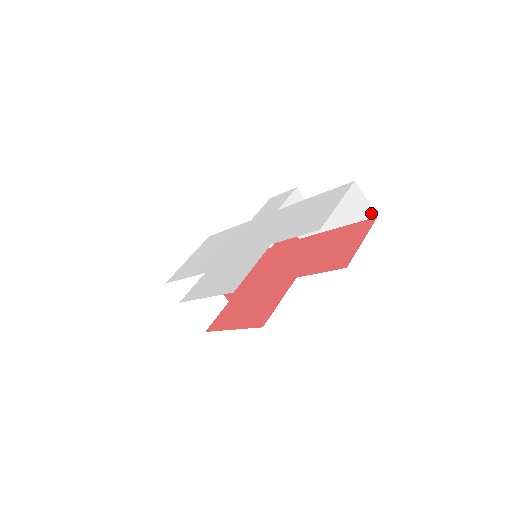
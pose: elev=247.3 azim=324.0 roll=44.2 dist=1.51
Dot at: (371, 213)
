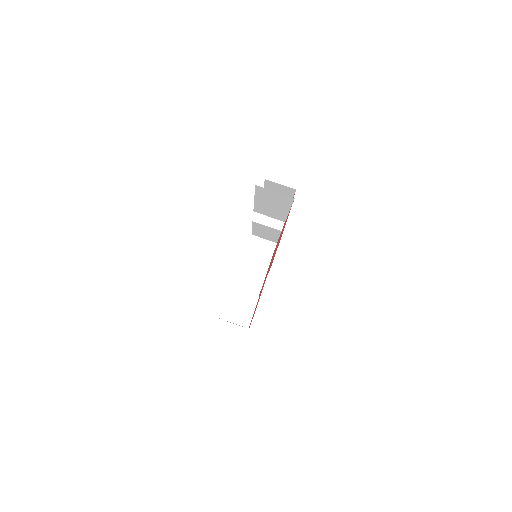
Dot at: (289, 198)
